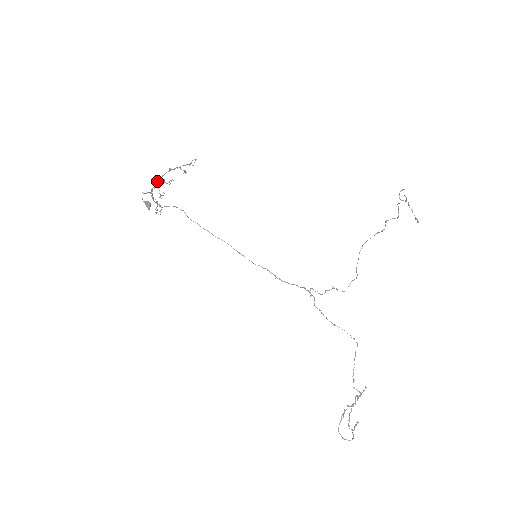
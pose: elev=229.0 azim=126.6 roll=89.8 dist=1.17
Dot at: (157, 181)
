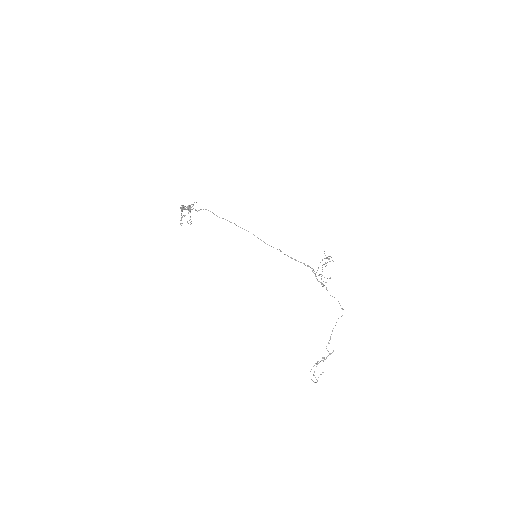
Dot at: (181, 208)
